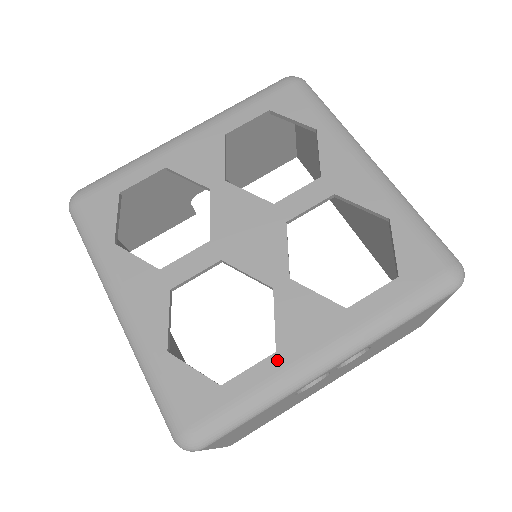
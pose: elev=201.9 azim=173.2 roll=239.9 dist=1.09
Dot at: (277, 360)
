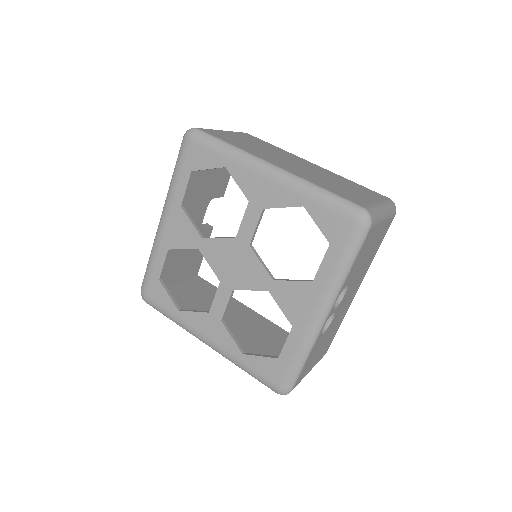
Dot at: (296, 331)
